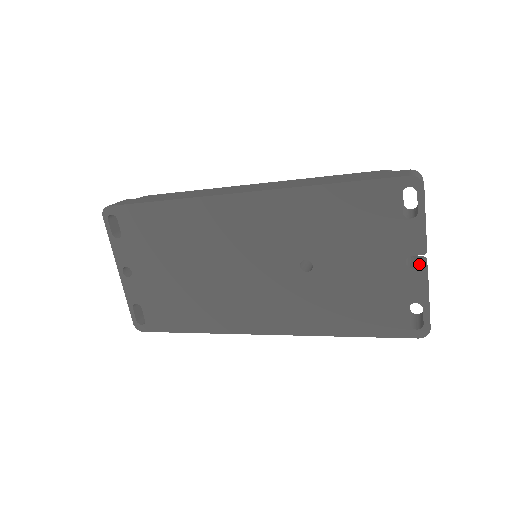
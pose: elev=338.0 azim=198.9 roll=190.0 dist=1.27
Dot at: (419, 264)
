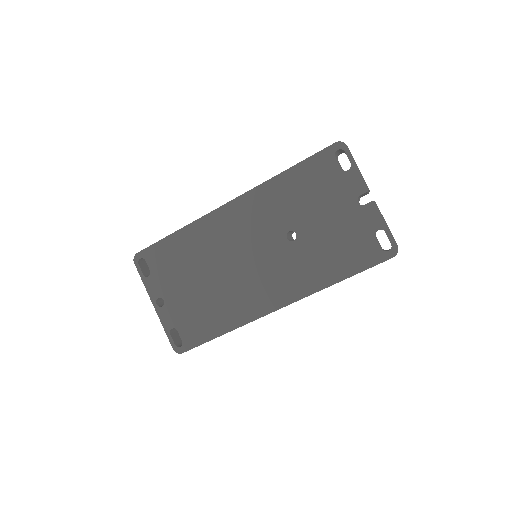
Dot at: occluded
